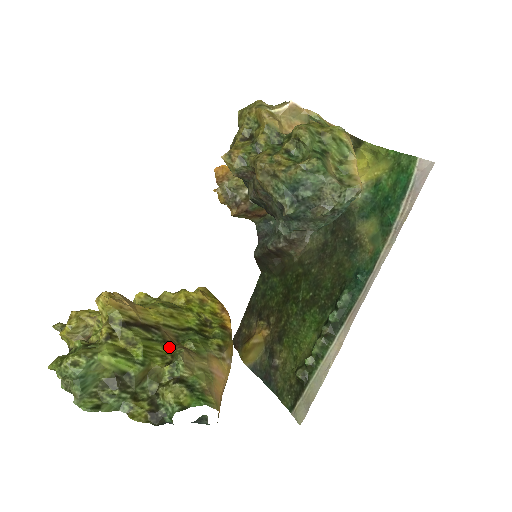
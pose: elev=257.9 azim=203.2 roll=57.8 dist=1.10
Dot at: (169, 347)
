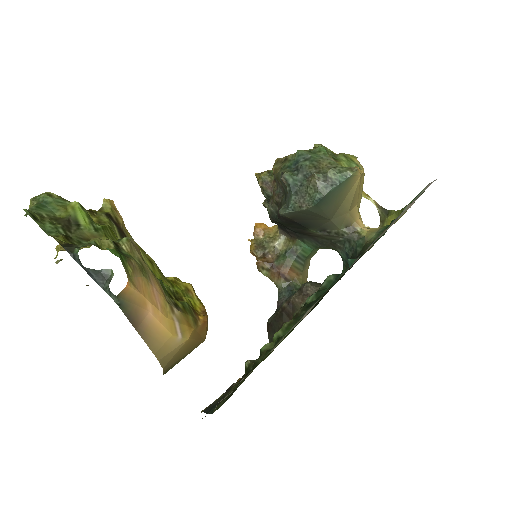
Dot at: occluded
